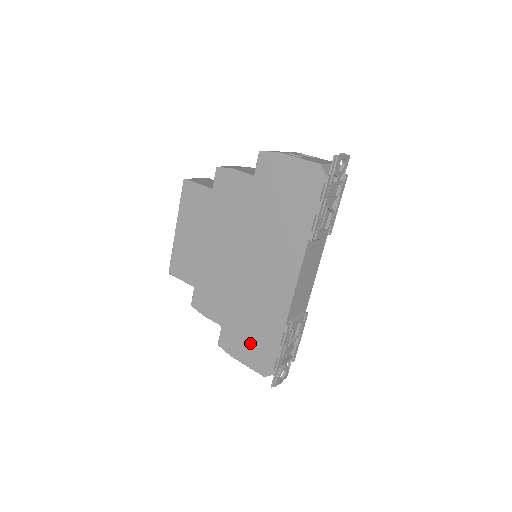
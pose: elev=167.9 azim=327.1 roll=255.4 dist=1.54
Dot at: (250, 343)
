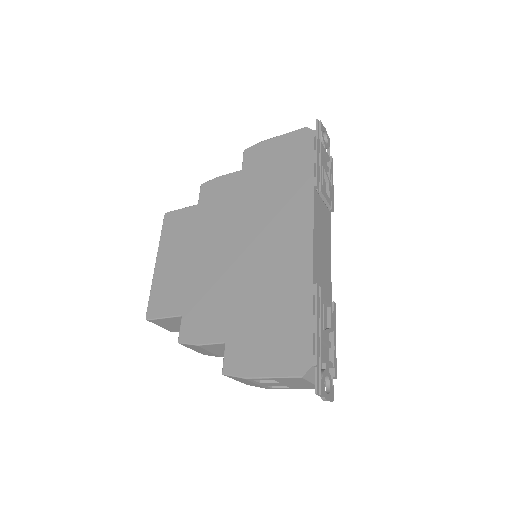
Dot at: (270, 340)
